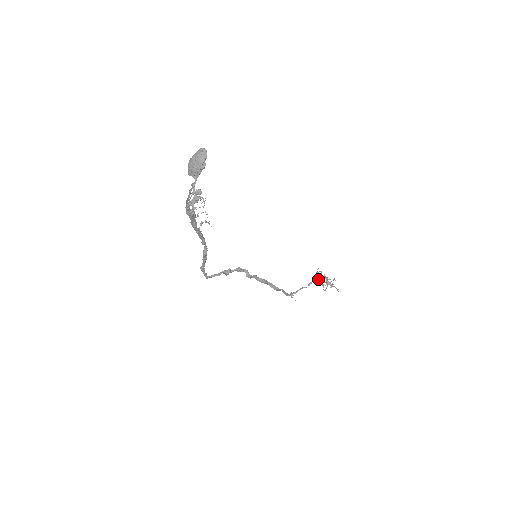
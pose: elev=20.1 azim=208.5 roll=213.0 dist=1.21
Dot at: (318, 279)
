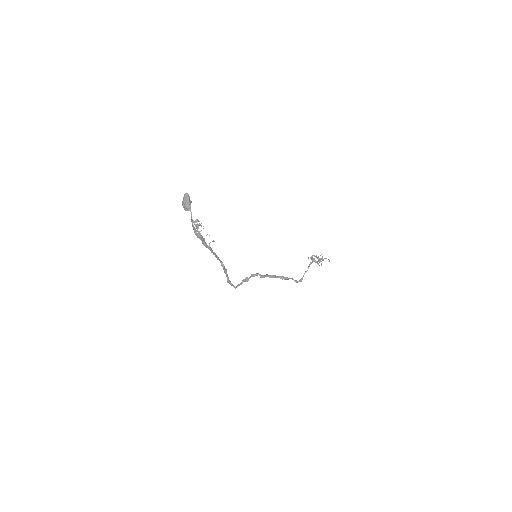
Dot at: (312, 261)
